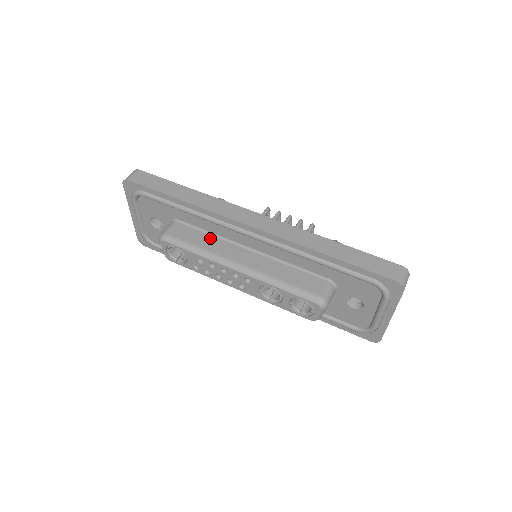
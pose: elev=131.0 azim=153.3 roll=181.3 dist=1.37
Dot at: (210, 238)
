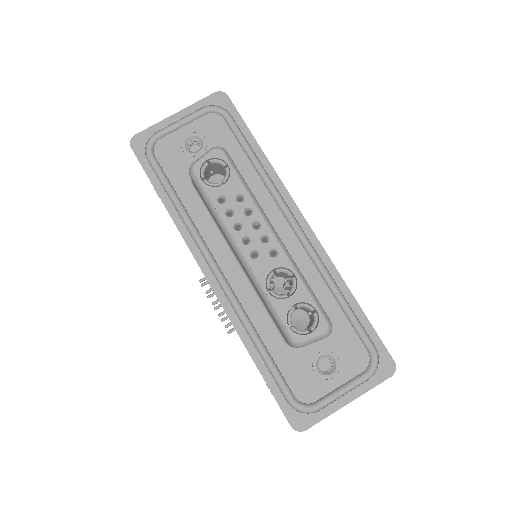
Dot at: occluded
